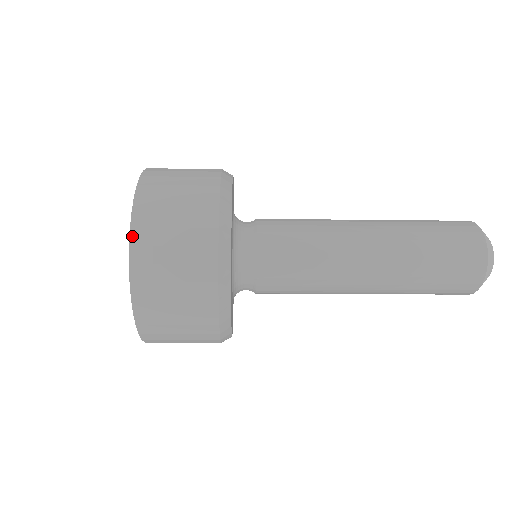
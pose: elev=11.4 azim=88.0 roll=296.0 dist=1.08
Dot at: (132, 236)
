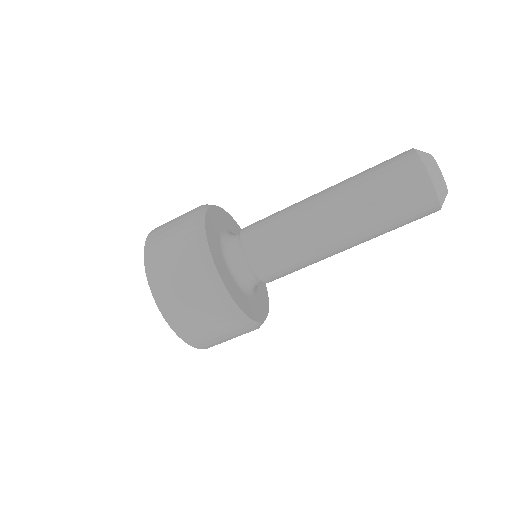
Dot at: occluded
